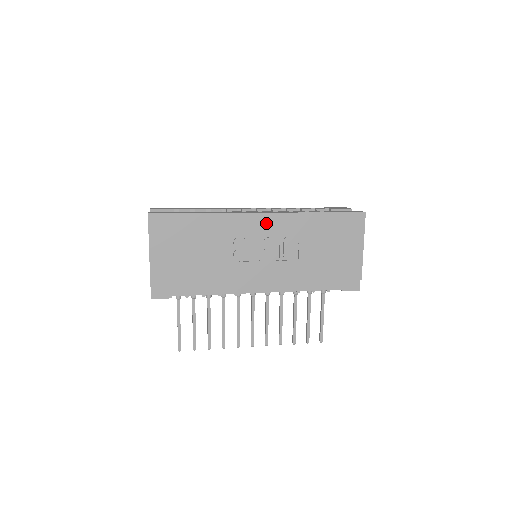
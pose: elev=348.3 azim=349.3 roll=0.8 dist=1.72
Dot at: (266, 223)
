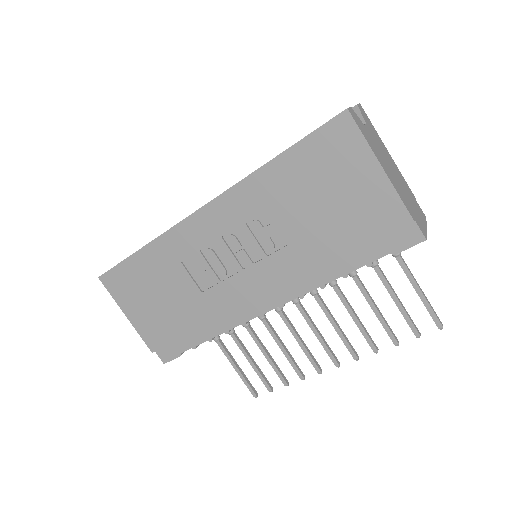
Dot at: (214, 218)
